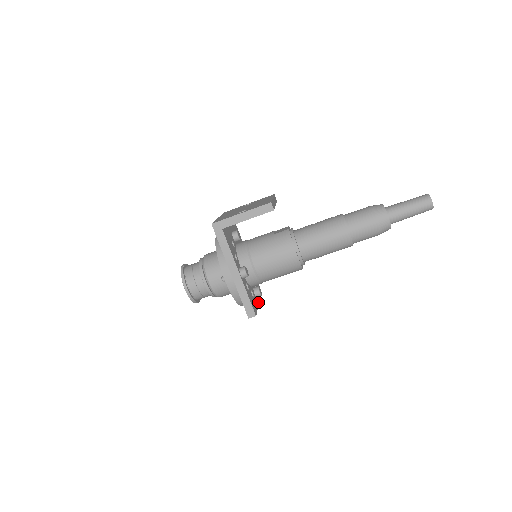
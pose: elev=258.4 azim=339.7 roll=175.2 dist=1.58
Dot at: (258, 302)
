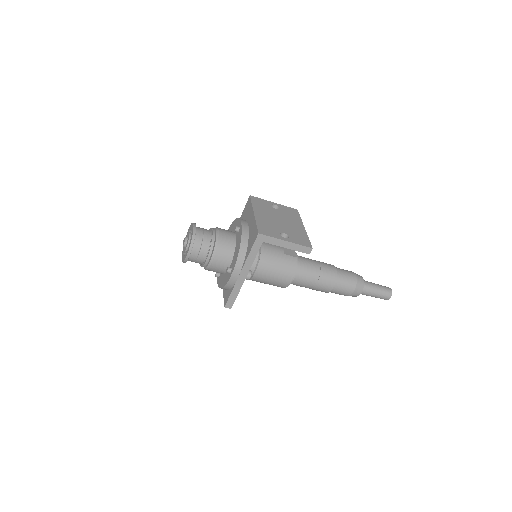
Dot at: occluded
